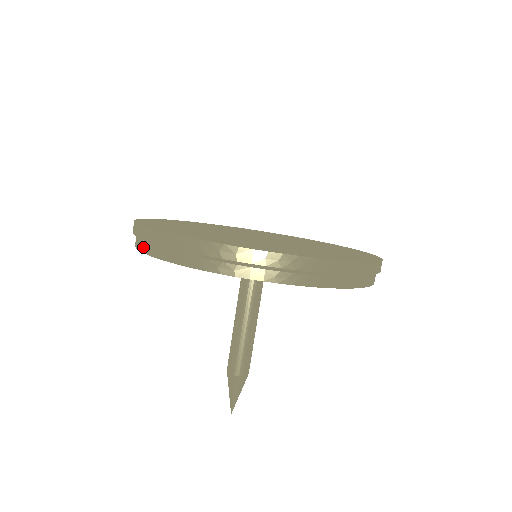
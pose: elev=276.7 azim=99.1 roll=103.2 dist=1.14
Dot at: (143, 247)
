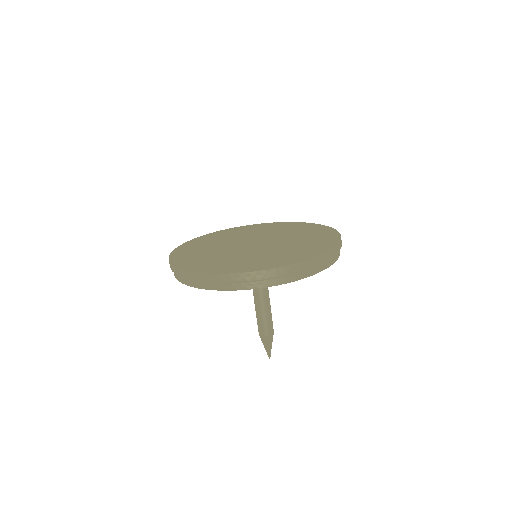
Dot at: (193, 284)
